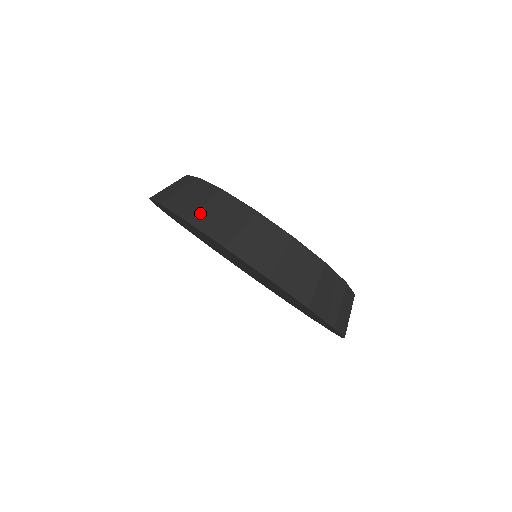
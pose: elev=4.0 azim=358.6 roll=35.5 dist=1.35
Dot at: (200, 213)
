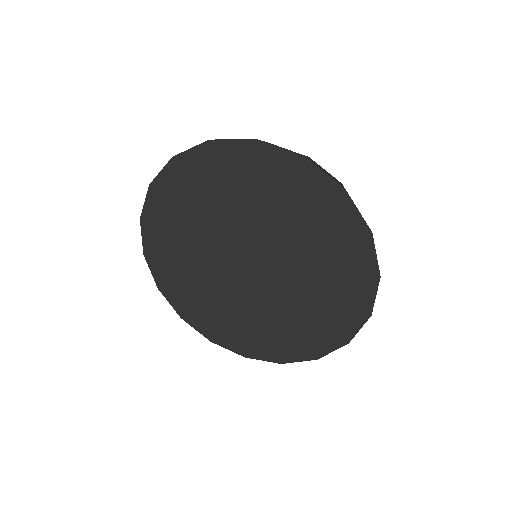
Dot at: (309, 159)
